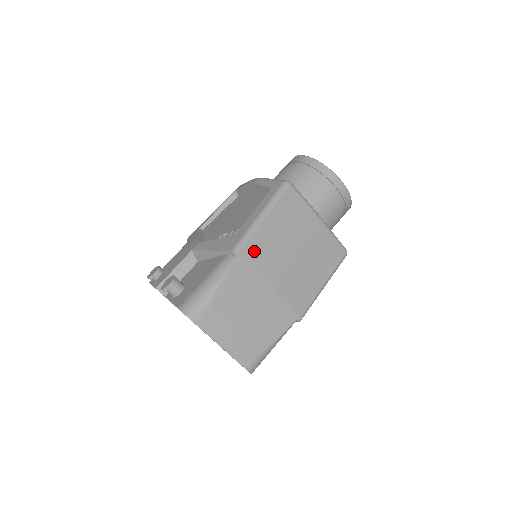
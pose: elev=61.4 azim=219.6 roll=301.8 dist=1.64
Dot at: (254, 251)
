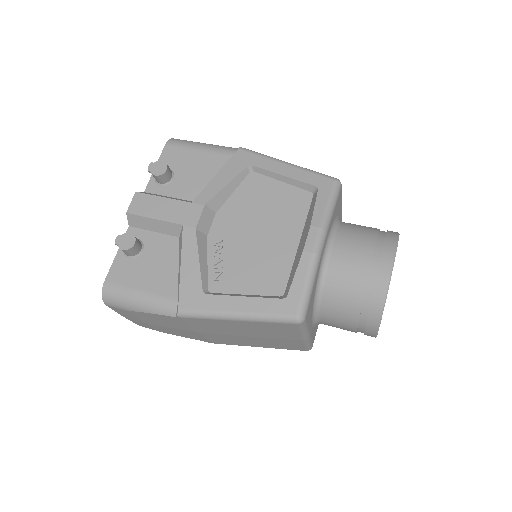
Dot at: (201, 322)
